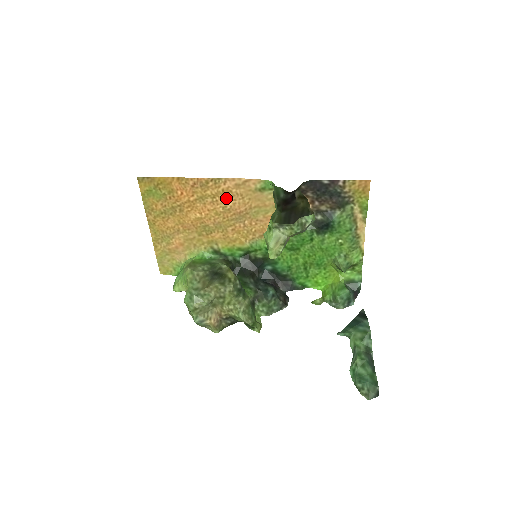
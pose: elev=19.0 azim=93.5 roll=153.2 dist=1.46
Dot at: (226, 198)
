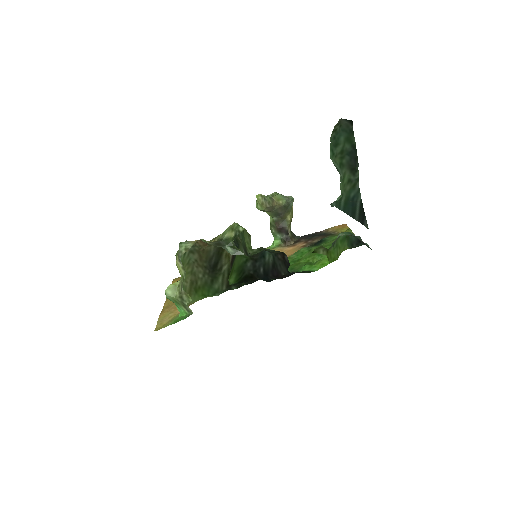
Dot at: occluded
